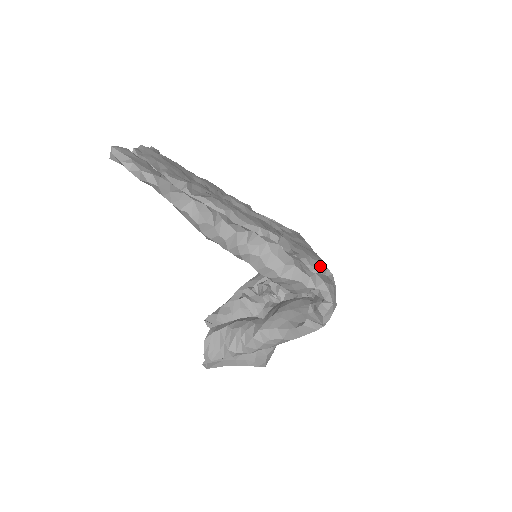
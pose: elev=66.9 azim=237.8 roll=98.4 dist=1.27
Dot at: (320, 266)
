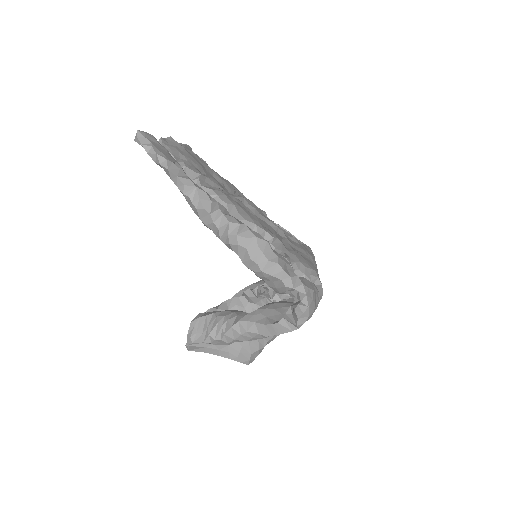
Dot at: (310, 274)
